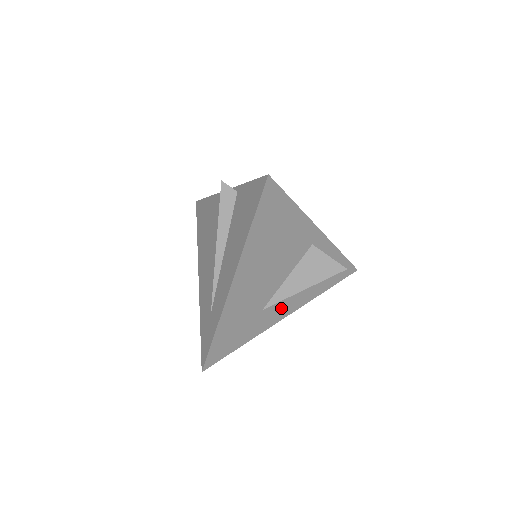
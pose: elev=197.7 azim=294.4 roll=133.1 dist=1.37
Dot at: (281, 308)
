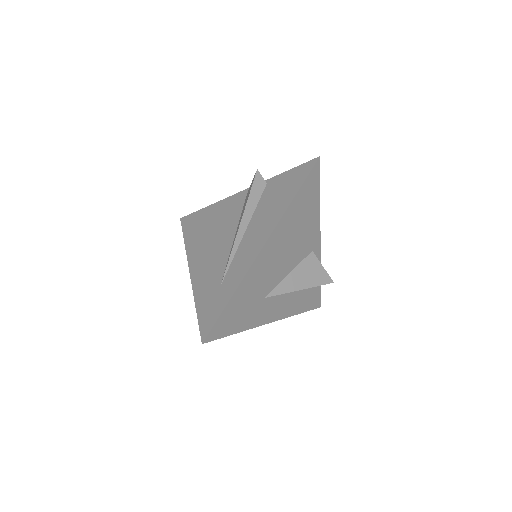
Dot at: (273, 308)
